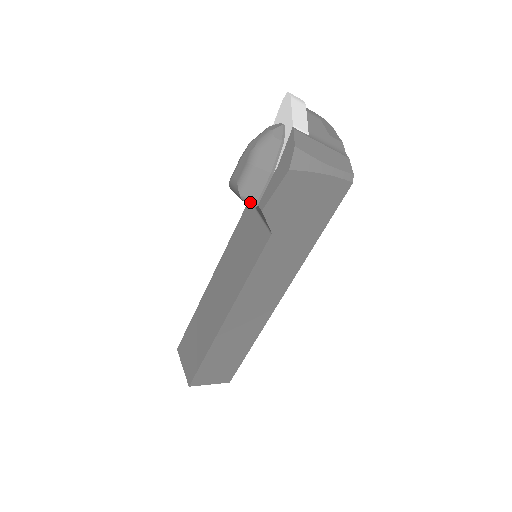
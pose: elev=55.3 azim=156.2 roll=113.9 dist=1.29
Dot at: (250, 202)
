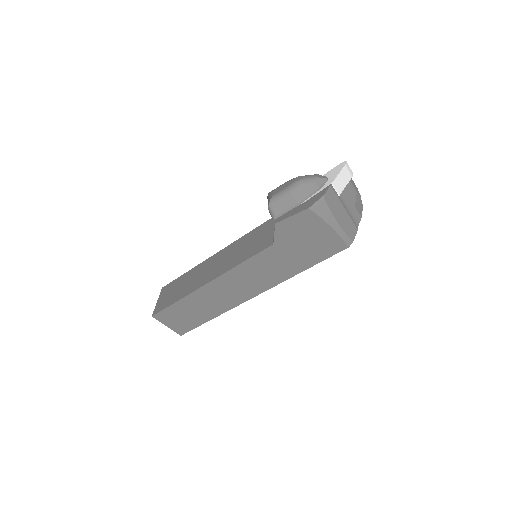
Dot at: (272, 213)
